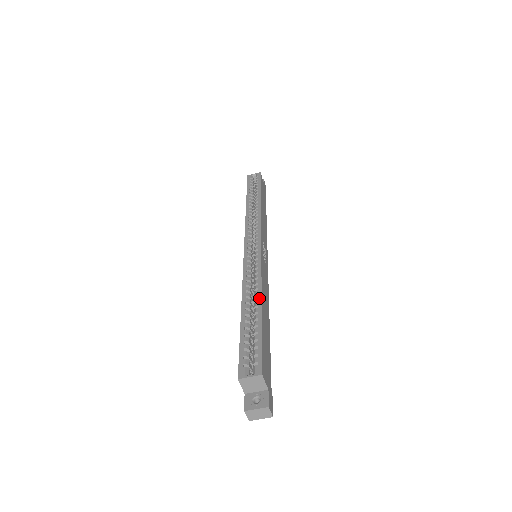
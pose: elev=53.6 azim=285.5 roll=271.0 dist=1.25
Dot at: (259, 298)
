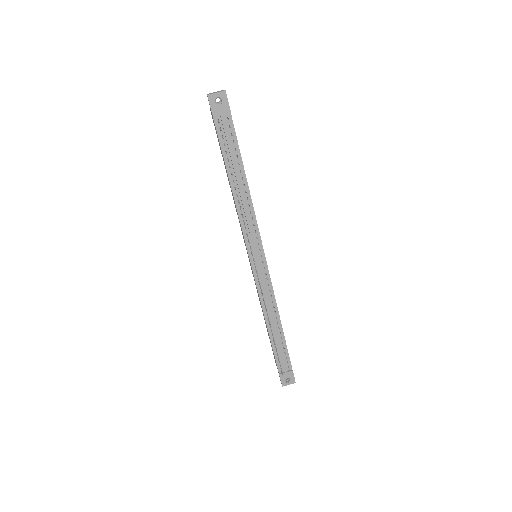
Dot at: occluded
